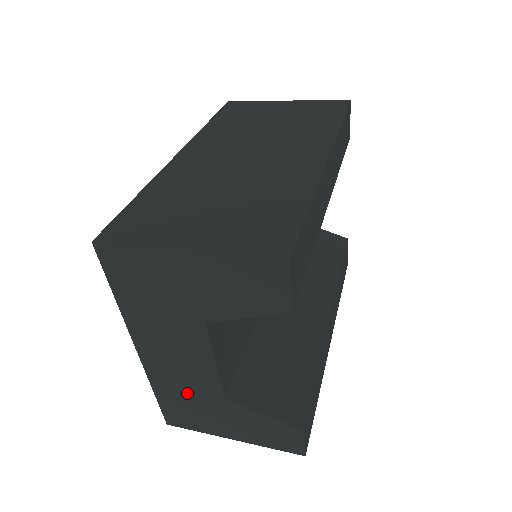
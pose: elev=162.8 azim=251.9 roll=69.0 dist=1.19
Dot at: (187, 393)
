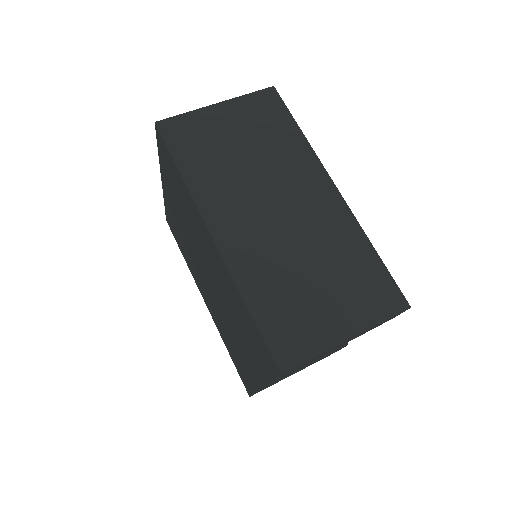
Dot at: occluded
